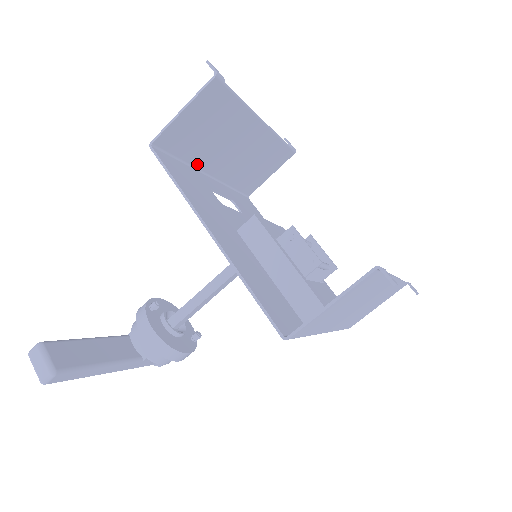
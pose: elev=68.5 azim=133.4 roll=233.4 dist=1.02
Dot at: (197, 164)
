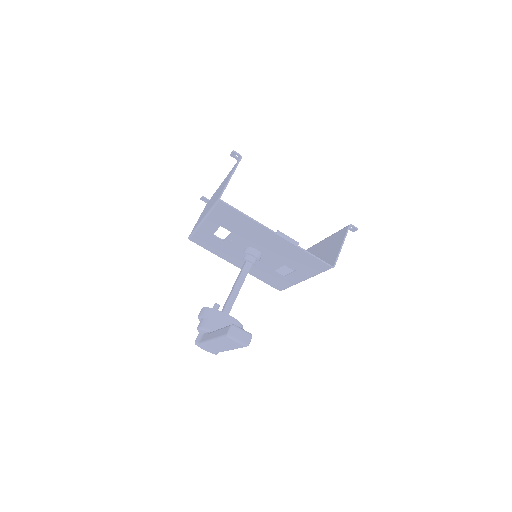
Dot at: occluded
